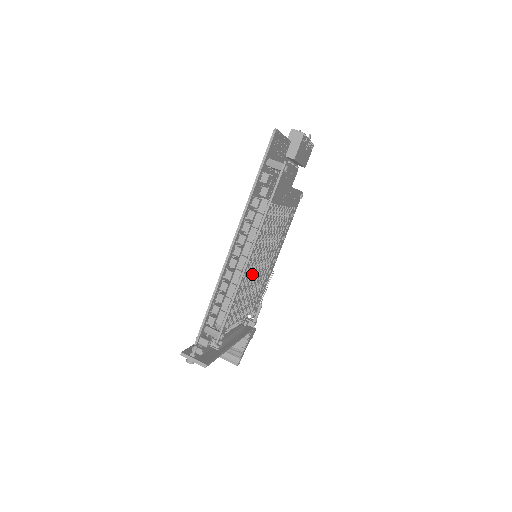
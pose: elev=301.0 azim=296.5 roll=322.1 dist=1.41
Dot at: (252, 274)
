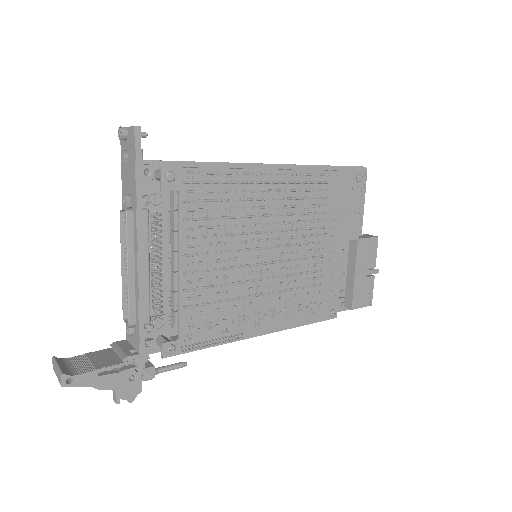
Dot at: (252, 215)
